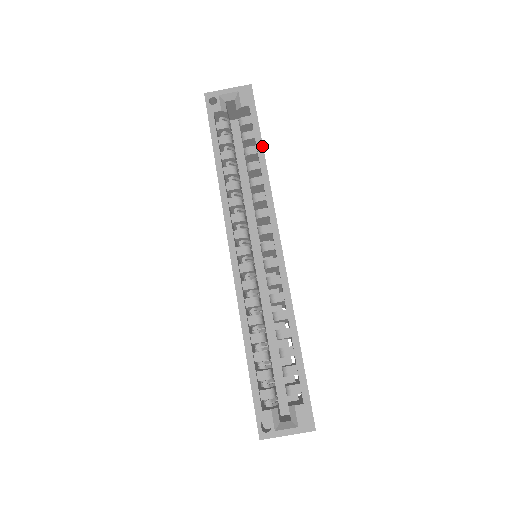
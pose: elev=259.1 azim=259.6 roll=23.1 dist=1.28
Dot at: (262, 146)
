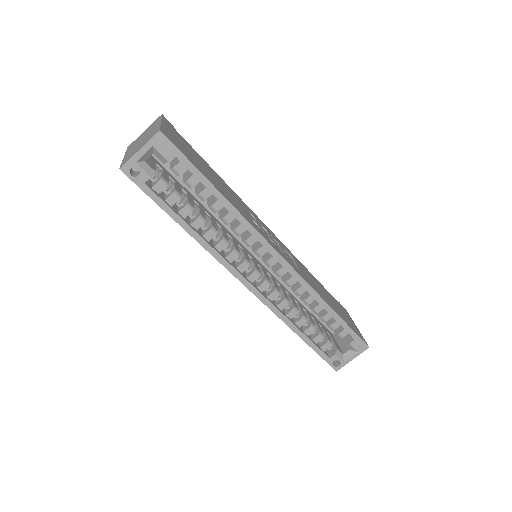
Dot at: (215, 189)
